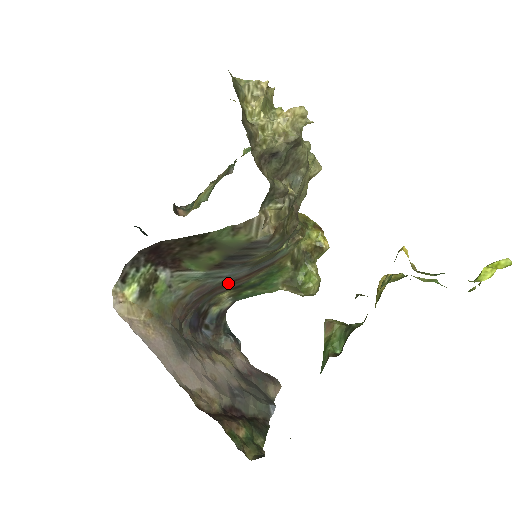
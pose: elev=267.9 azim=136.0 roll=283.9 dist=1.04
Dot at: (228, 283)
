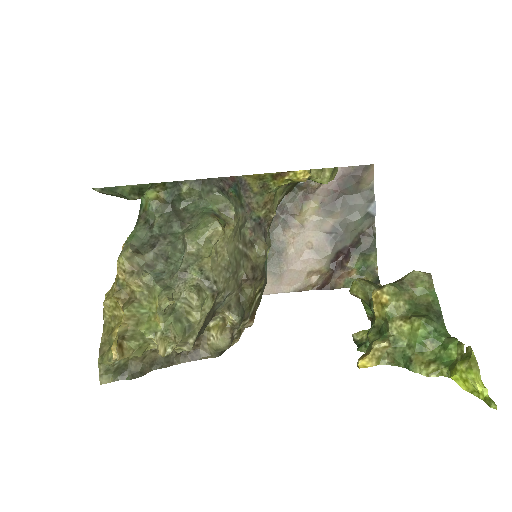
Dot at: occluded
